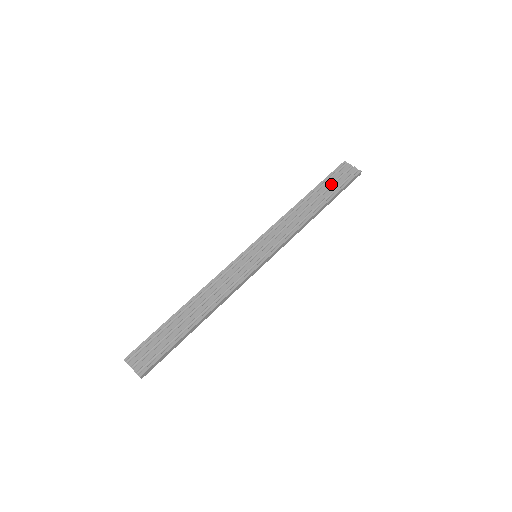
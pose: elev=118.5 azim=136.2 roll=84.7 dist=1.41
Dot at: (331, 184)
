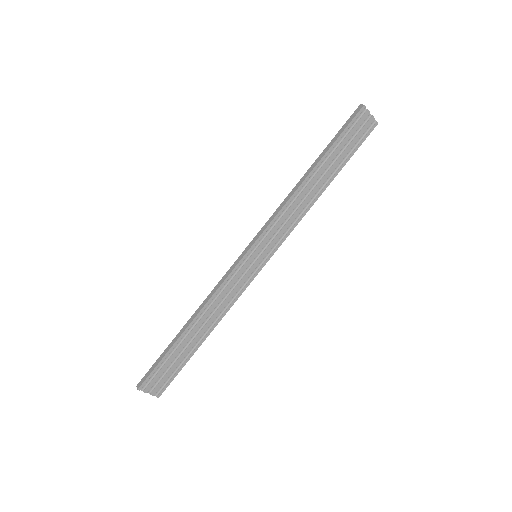
Dot at: (343, 146)
